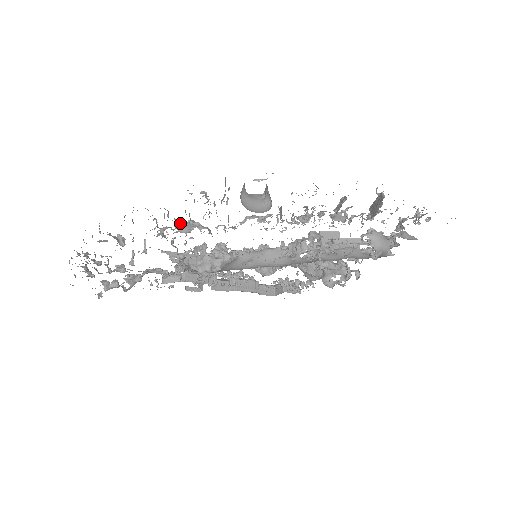
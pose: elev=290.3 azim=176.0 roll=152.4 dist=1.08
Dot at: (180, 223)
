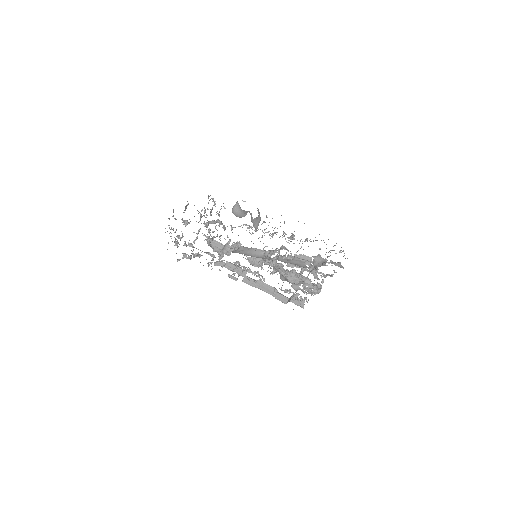
Dot at: (213, 220)
